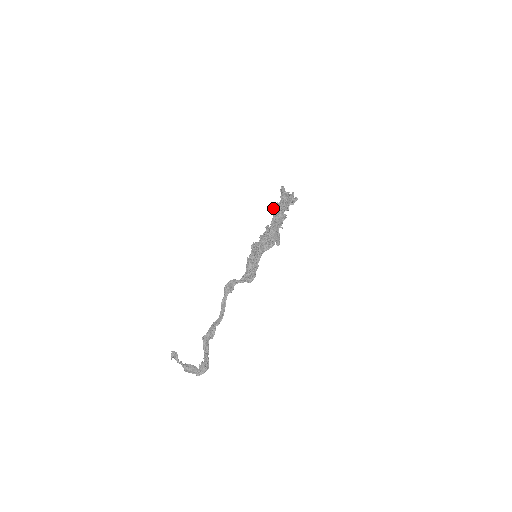
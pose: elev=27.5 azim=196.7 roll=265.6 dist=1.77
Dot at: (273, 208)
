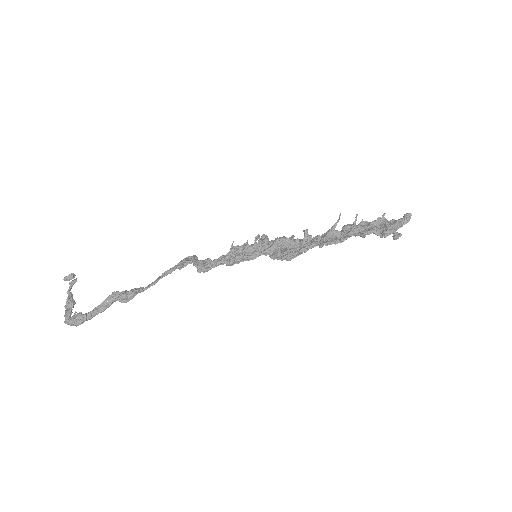
Dot at: (339, 215)
